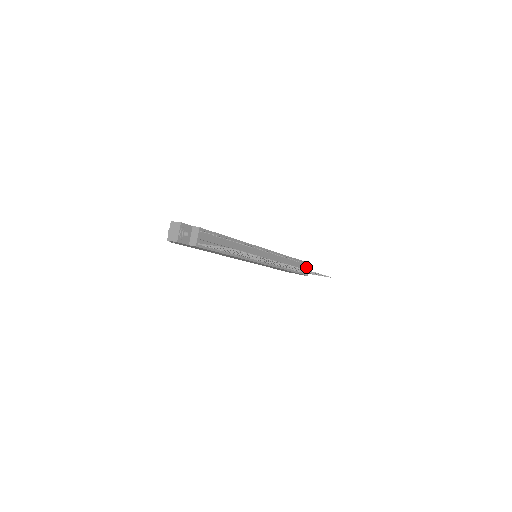
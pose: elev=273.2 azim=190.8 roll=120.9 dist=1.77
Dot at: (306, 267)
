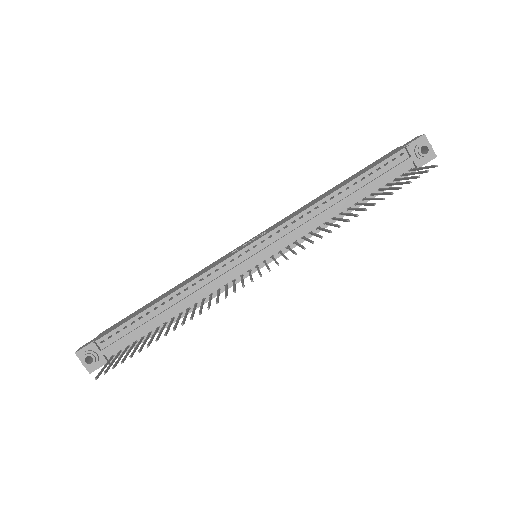
Dot at: (402, 161)
